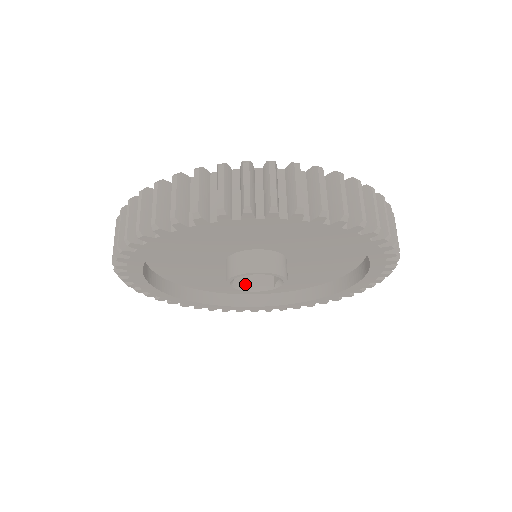
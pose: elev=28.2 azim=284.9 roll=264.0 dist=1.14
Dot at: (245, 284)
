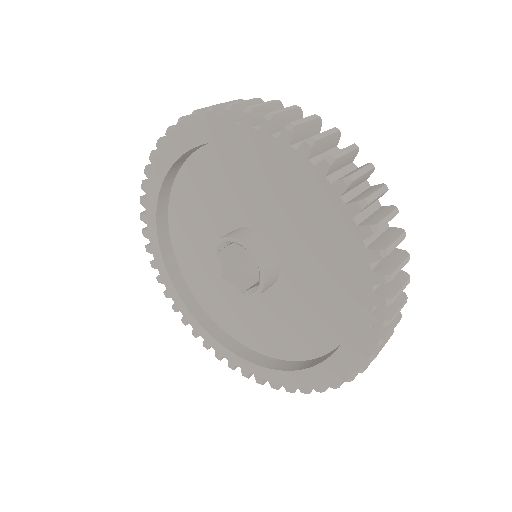
Dot at: (239, 286)
